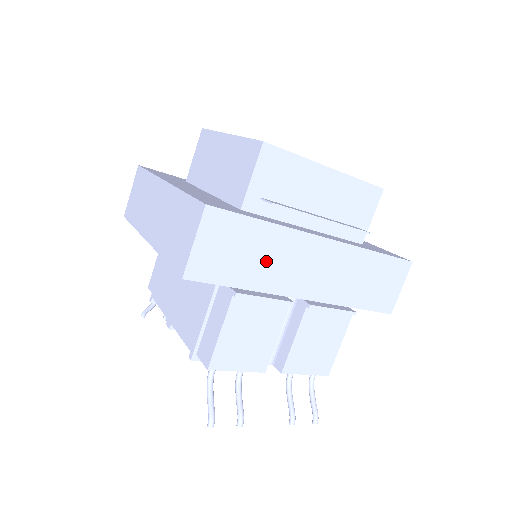
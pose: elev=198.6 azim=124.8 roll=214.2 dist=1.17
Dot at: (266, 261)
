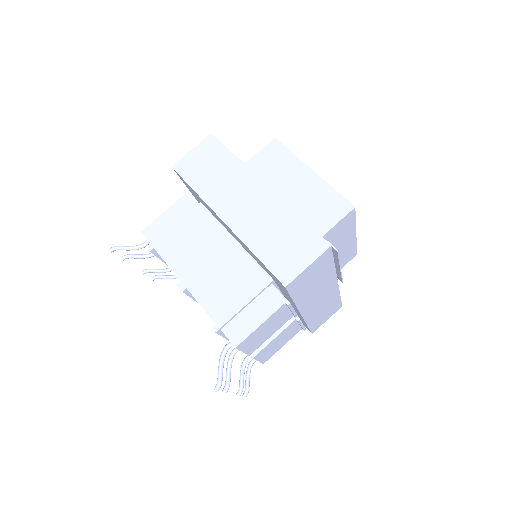
Dot at: (314, 288)
